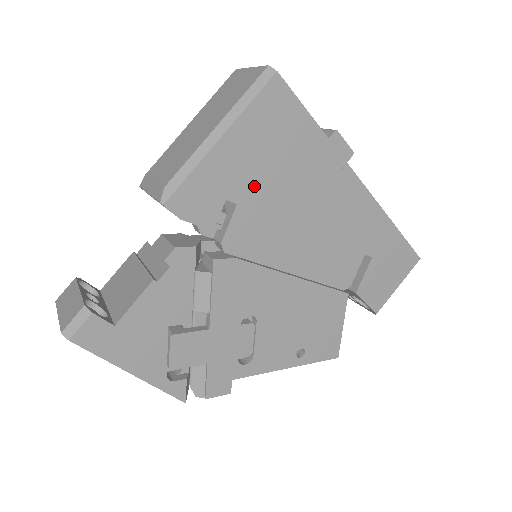
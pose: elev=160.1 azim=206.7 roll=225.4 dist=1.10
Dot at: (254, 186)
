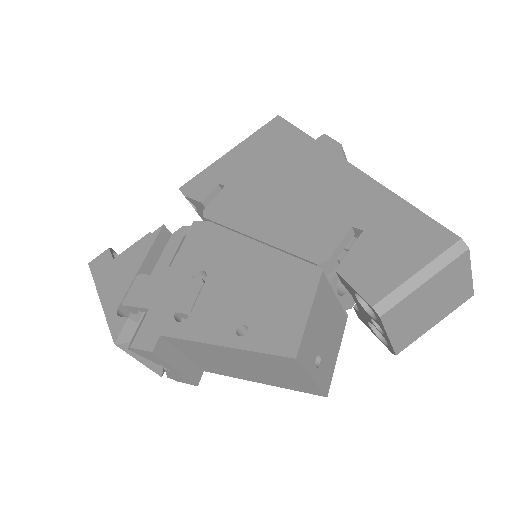
Dot at: (242, 175)
